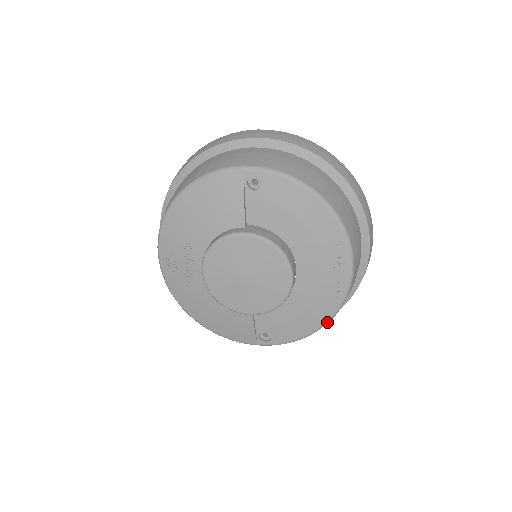
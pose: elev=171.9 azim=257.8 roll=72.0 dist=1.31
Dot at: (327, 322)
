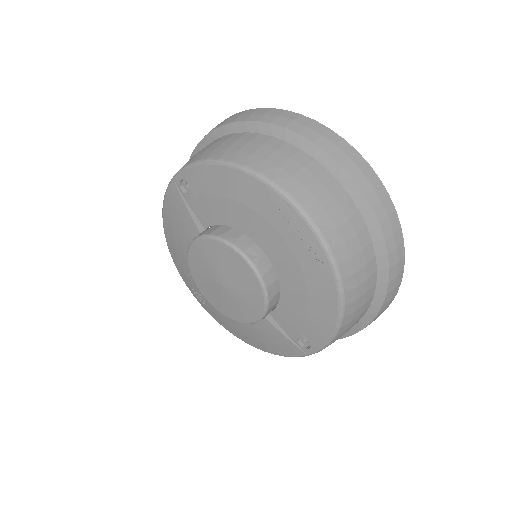
Dot at: (340, 302)
